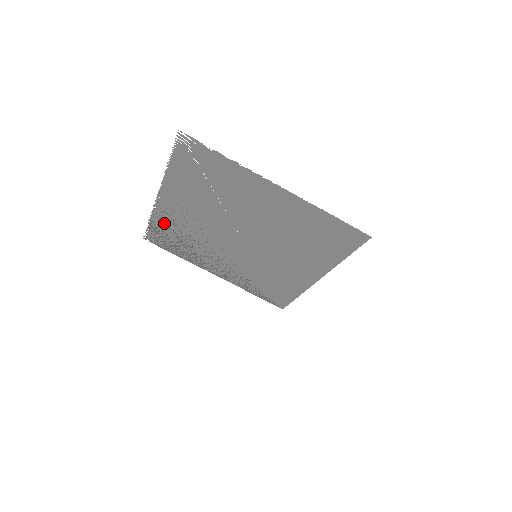
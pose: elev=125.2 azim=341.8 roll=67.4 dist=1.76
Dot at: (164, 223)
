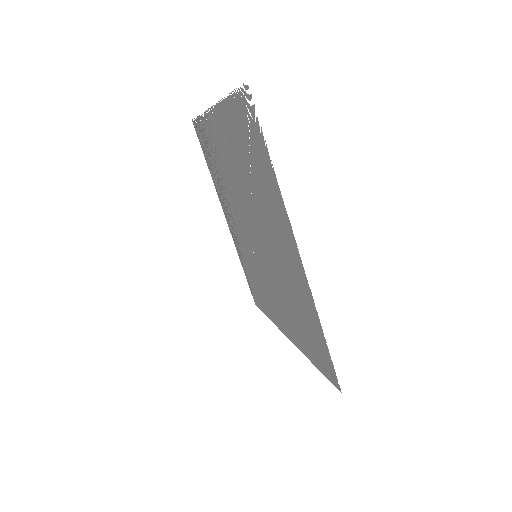
Dot at: (208, 133)
